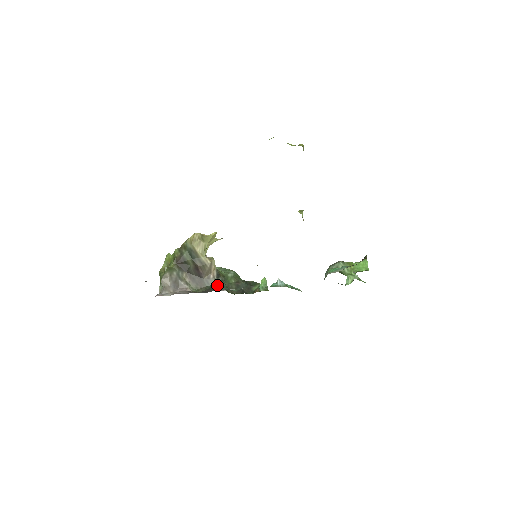
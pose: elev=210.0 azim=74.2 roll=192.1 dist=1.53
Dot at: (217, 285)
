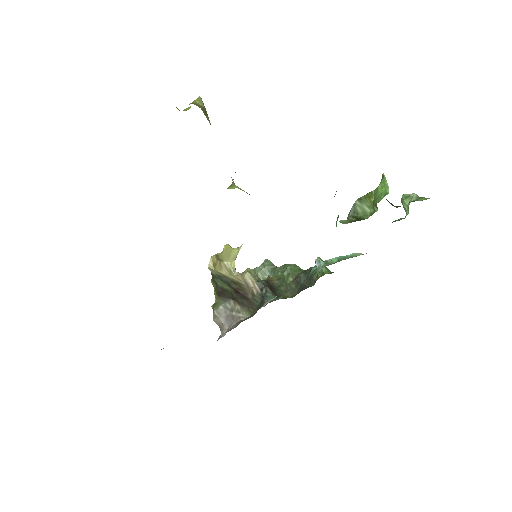
Dot at: (263, 300)
